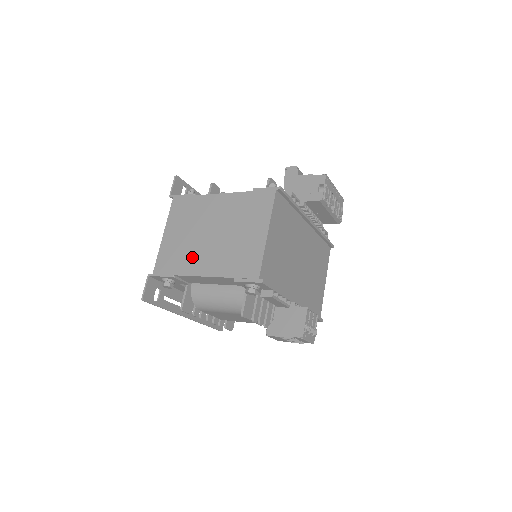
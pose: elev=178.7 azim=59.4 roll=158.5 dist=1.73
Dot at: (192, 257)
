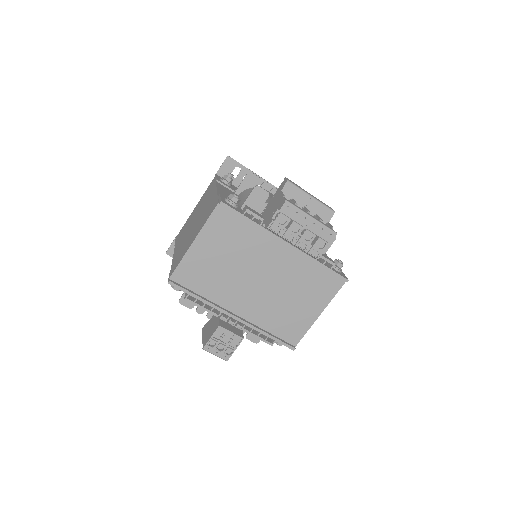
Dot at: (183, 236)
